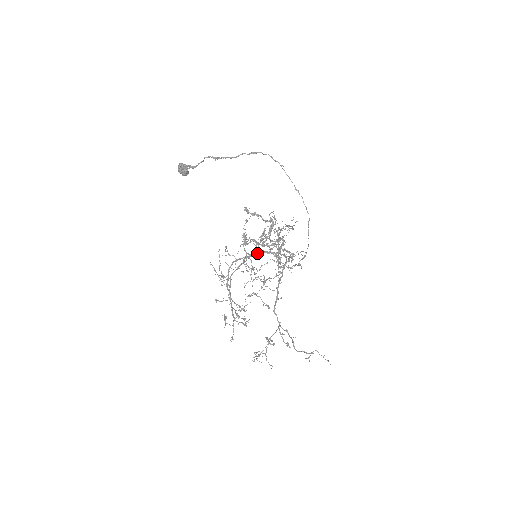
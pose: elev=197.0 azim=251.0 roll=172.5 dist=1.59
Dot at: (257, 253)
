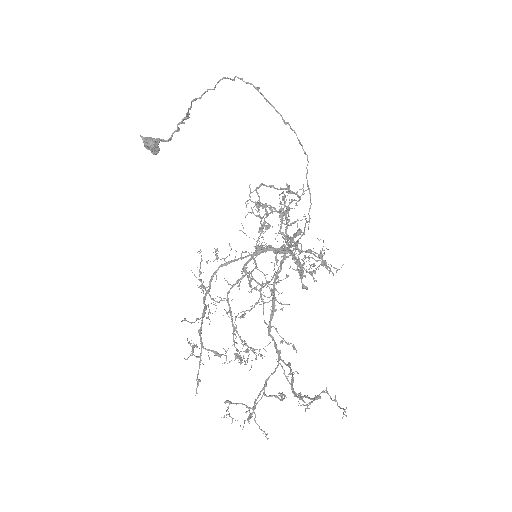
Dot at: (259, 253)
